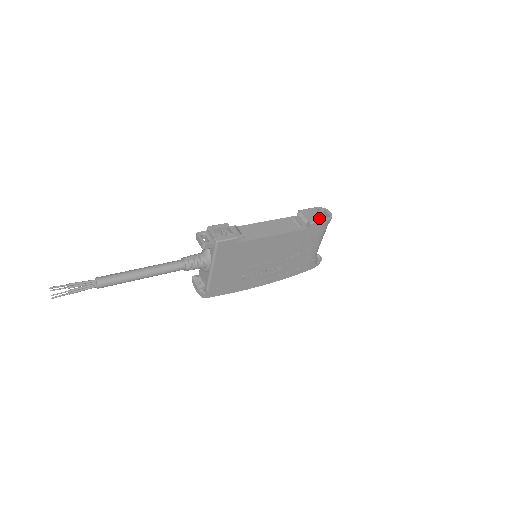
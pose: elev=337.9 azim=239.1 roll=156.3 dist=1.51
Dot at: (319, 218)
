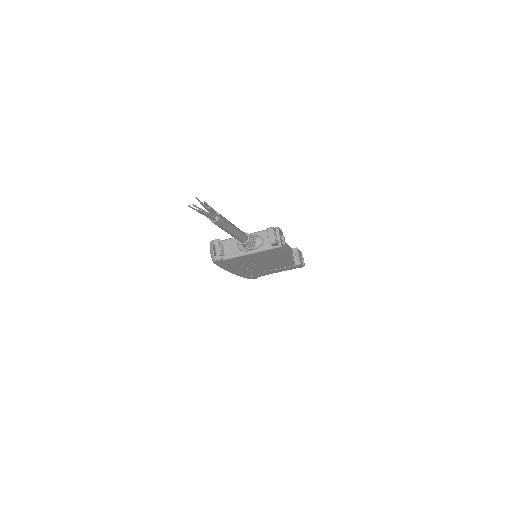
Dot at: (302, 262)
